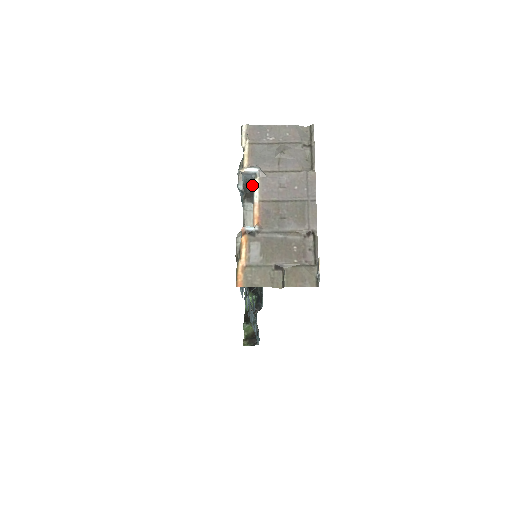
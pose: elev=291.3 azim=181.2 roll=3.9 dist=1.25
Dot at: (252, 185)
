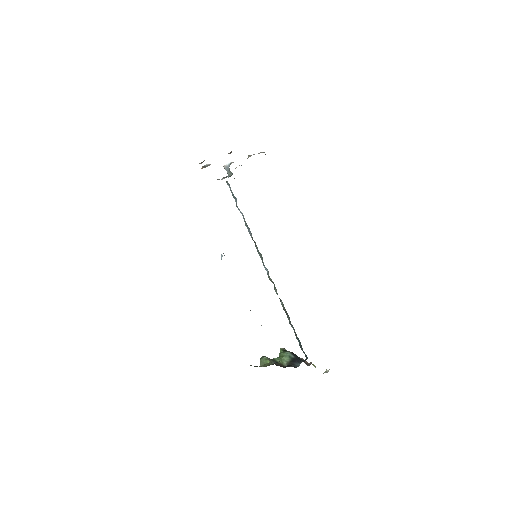
Dot at: occluded
